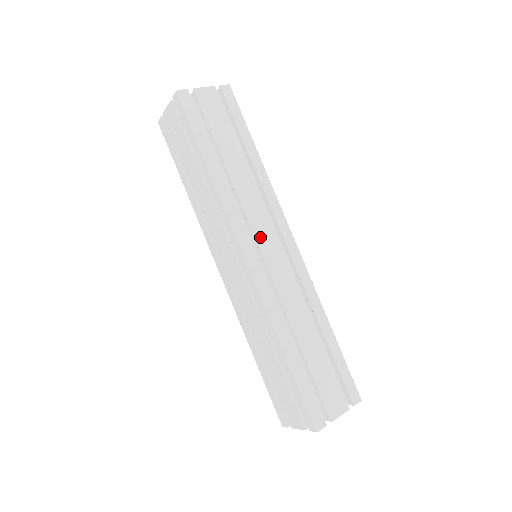
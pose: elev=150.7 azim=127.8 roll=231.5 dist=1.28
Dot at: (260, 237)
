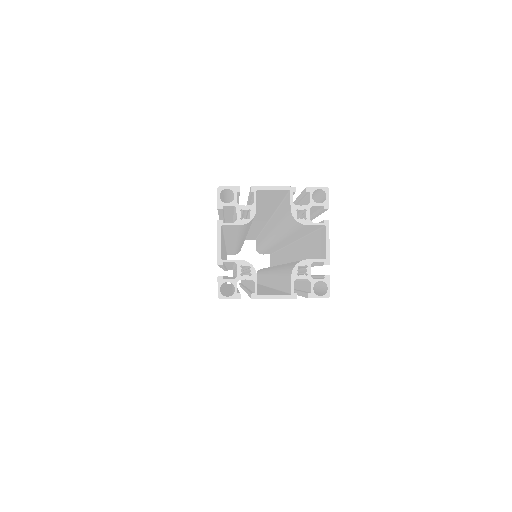
Dot at: occluded
